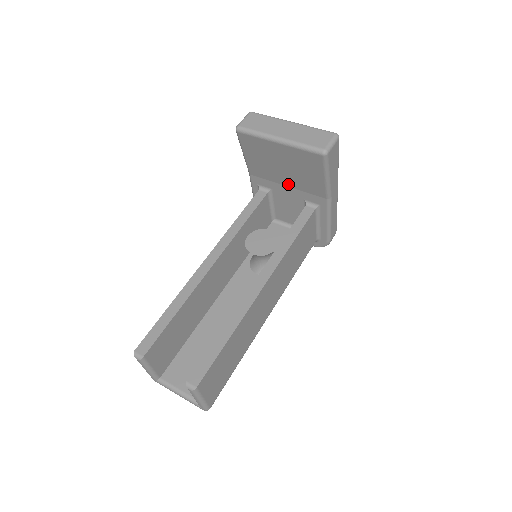
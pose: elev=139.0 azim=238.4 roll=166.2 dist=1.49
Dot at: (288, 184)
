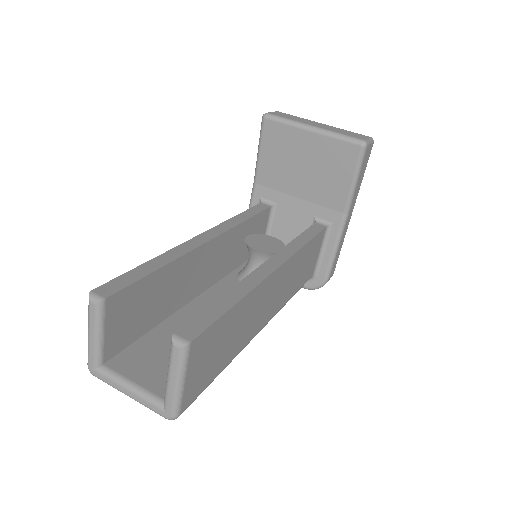
Dot at: (301, 194)
